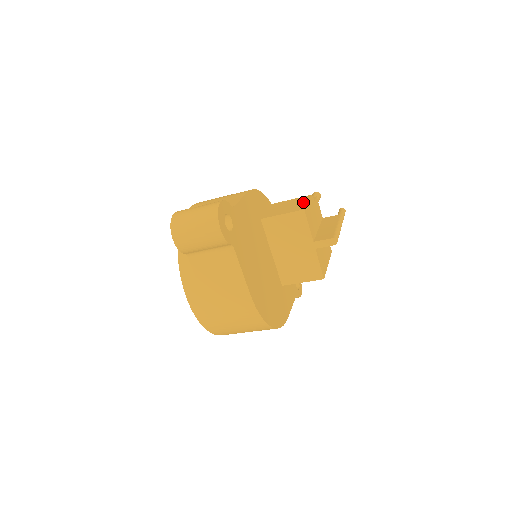
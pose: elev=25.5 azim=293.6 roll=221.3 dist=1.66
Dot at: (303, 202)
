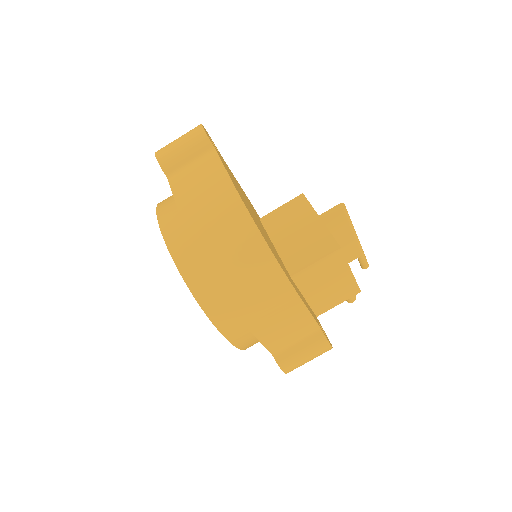
Dot at: occluded
